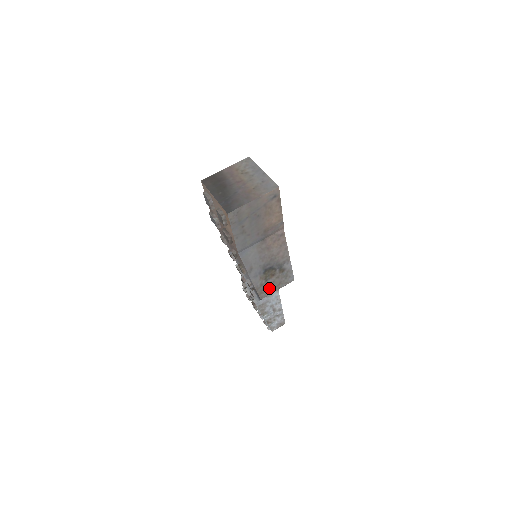
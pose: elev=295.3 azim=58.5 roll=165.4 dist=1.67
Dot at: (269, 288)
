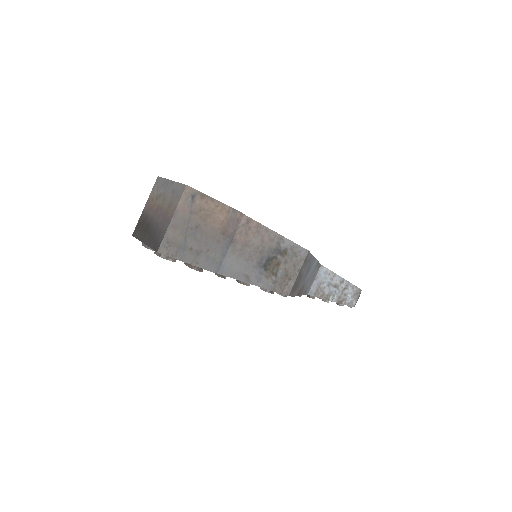
Dot at: (287, 279)
